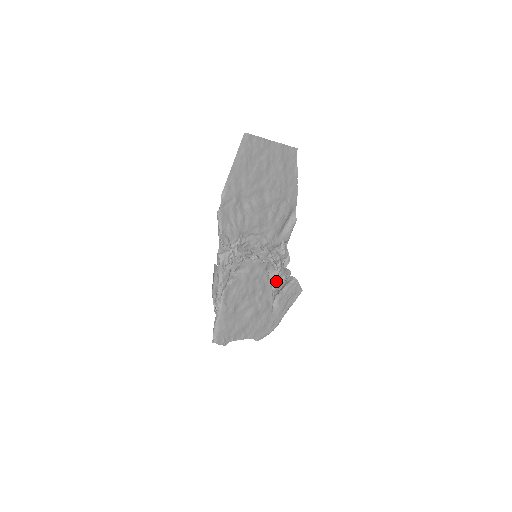
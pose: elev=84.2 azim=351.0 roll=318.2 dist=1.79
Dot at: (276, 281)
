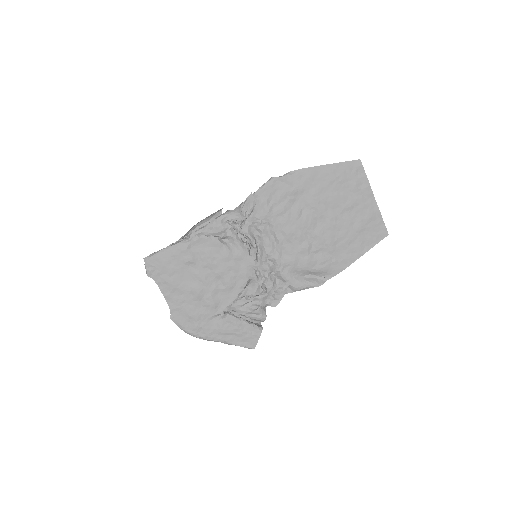
Dot at: (245, 302)
